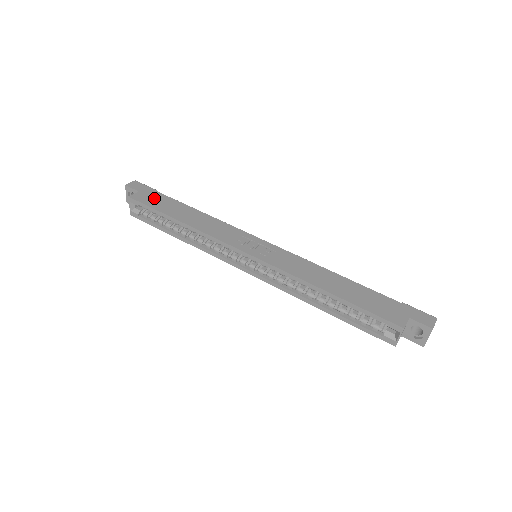
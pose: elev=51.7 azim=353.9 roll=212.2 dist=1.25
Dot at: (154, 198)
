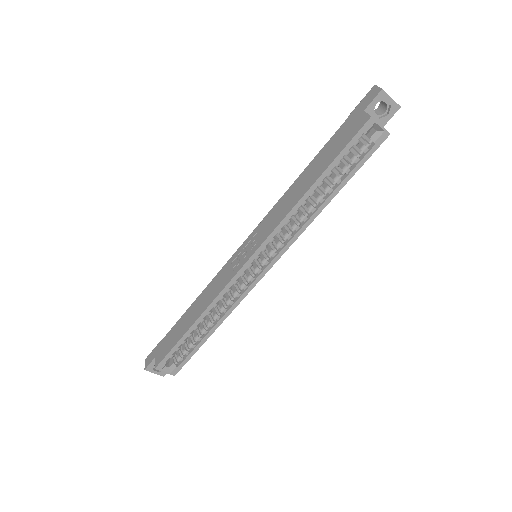
Dot at: (166, 344)
